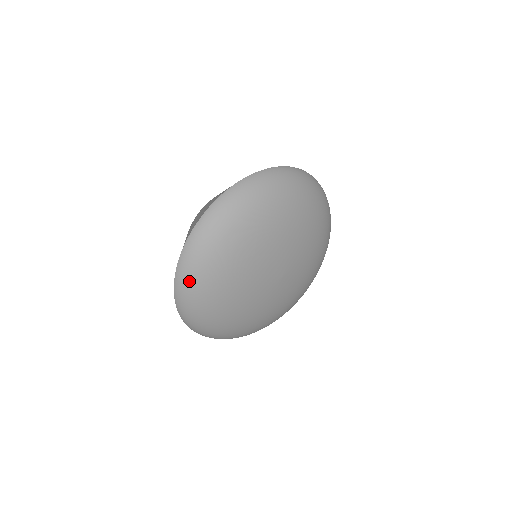
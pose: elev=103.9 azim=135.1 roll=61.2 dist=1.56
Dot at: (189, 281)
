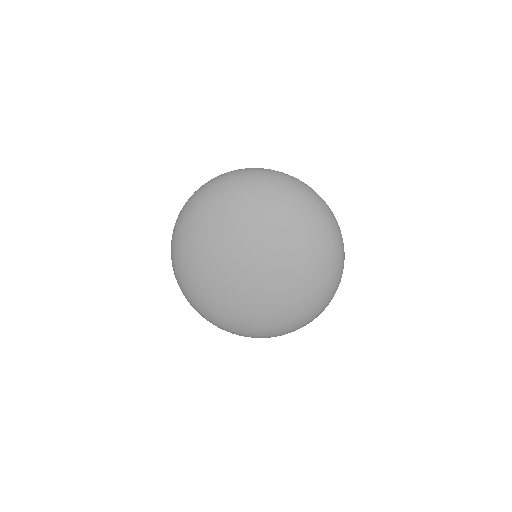
Dot at: (192, 203)
